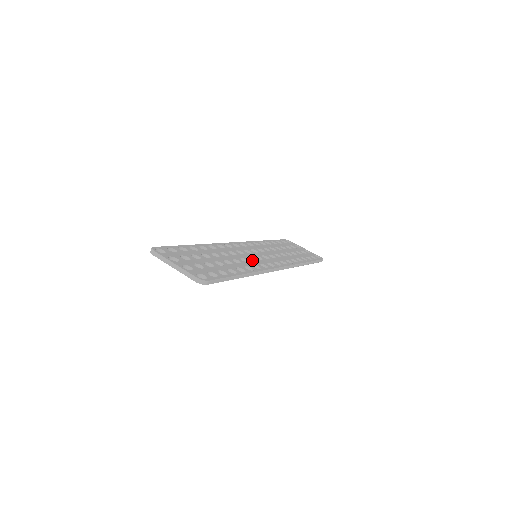
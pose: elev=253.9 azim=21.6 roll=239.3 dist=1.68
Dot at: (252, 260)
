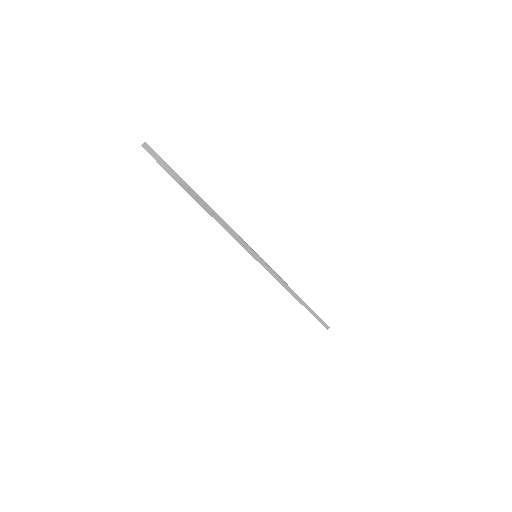
Dot at: occluded
